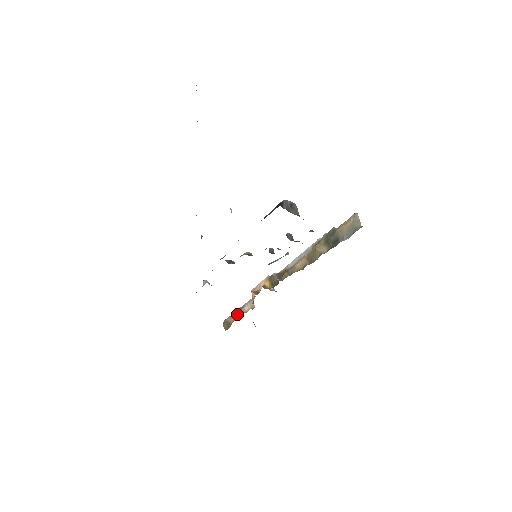
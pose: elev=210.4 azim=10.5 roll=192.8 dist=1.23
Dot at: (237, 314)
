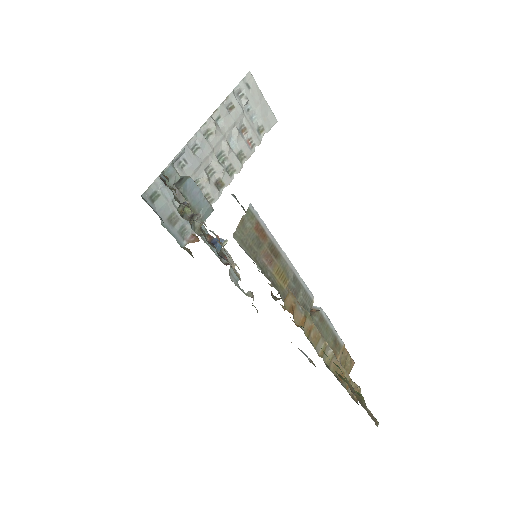
Dot at: occluded
